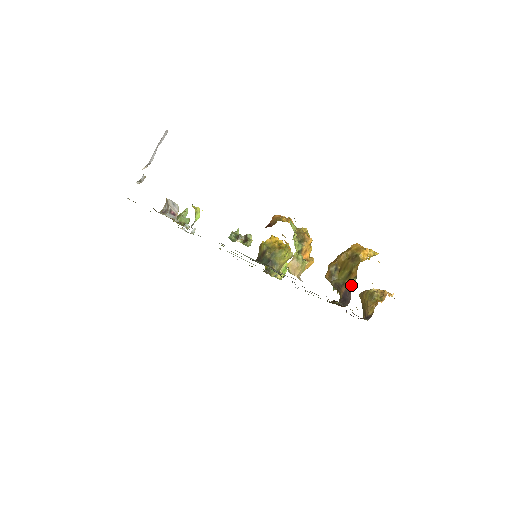
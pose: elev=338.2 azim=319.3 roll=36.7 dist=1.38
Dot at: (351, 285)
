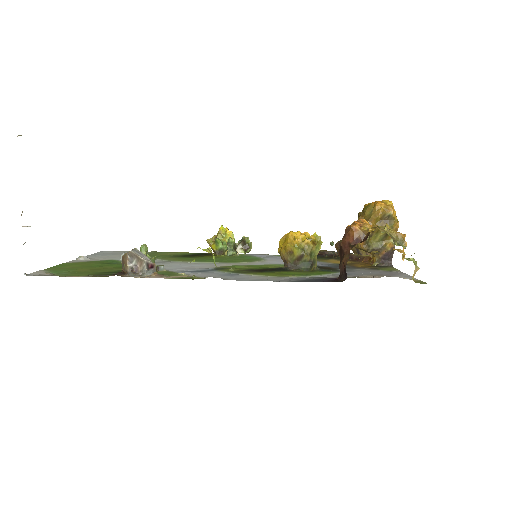
Dot at: (393, 246)
